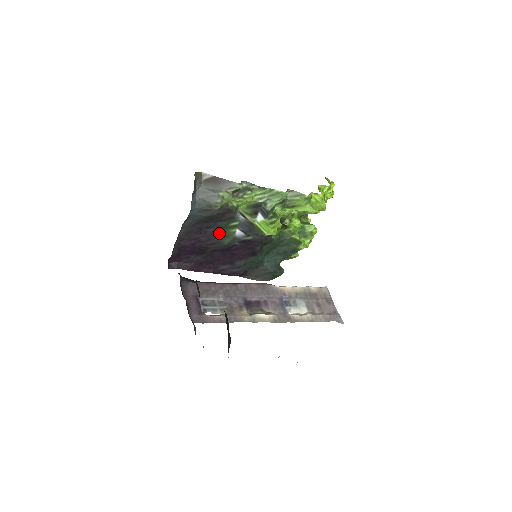
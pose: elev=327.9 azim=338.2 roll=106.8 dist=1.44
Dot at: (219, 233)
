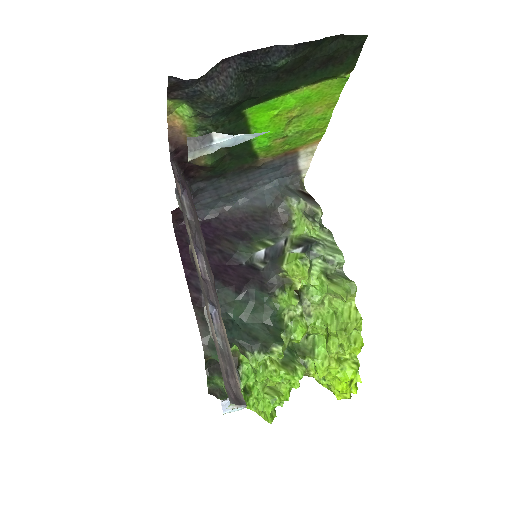
Dot at: (248, 238)
